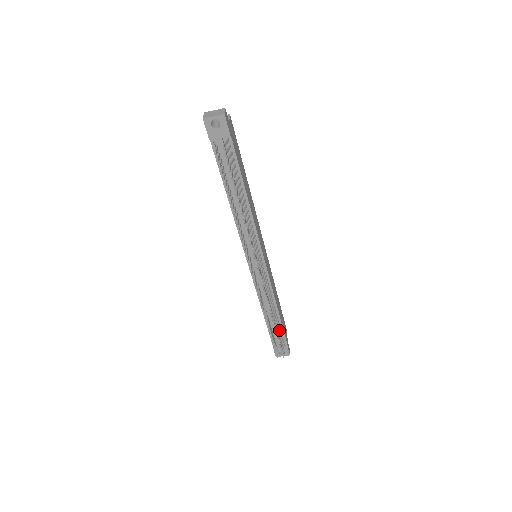
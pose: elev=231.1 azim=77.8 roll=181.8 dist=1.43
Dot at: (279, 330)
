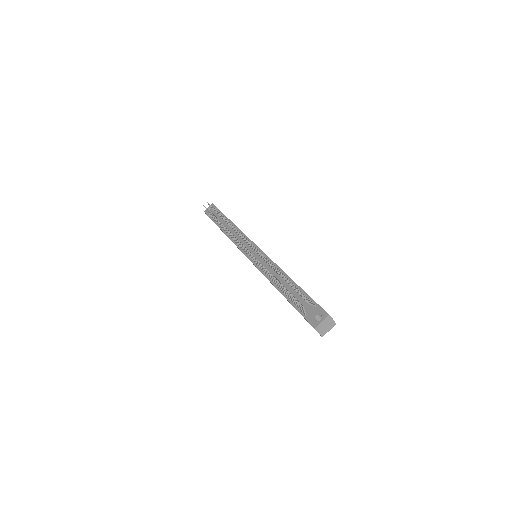
Dot at: occluded
